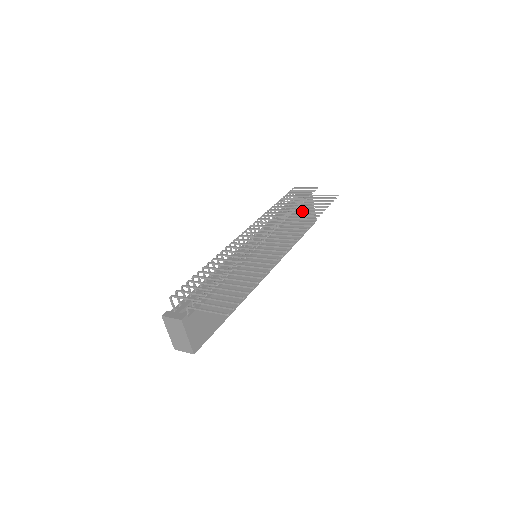
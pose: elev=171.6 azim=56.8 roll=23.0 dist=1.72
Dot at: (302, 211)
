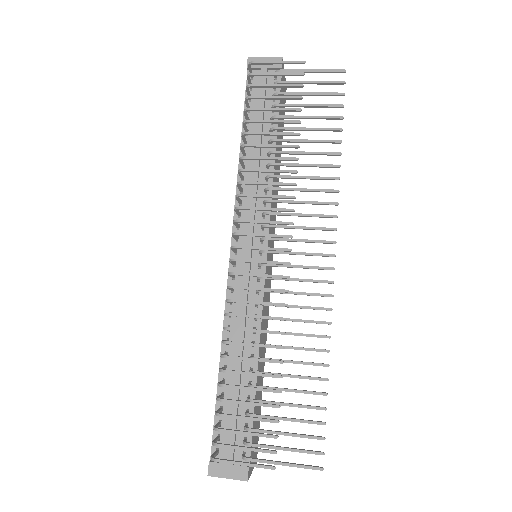
Dot at: (300, 140)
